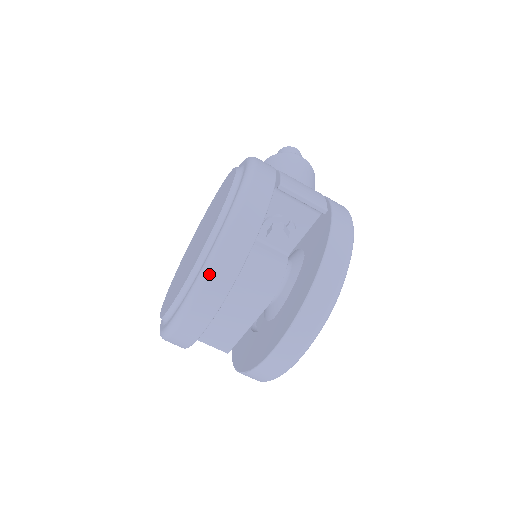
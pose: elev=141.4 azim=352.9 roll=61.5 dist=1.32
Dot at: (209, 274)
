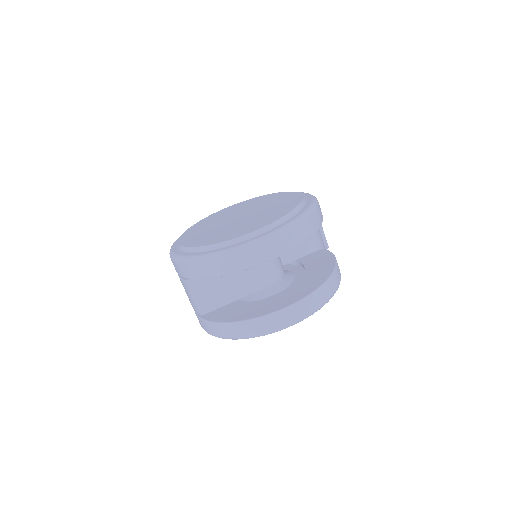
Dot at: (298, 225)
